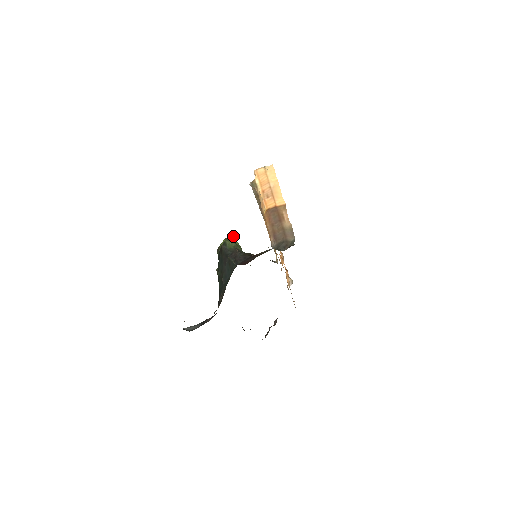
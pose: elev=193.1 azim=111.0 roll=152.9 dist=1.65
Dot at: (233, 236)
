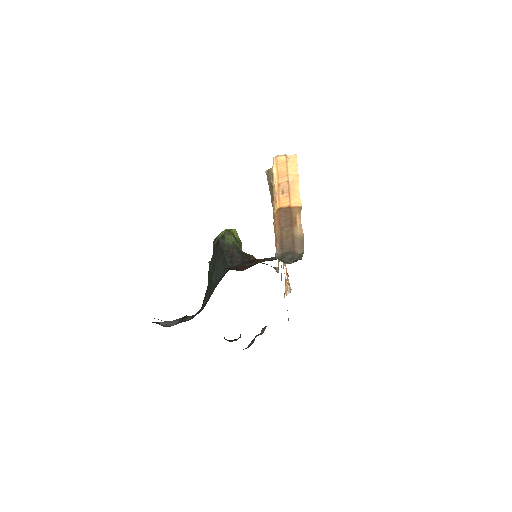
Dot at: occluded
